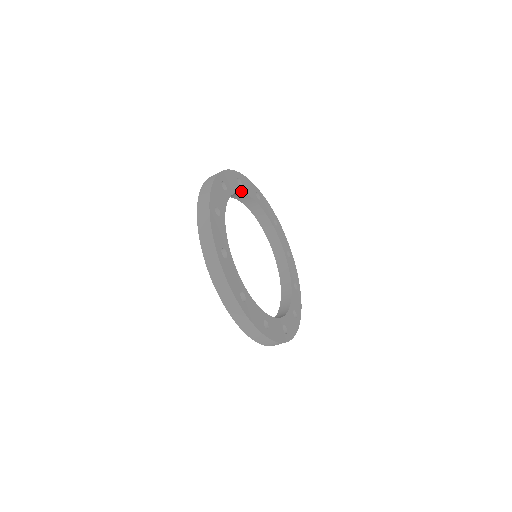
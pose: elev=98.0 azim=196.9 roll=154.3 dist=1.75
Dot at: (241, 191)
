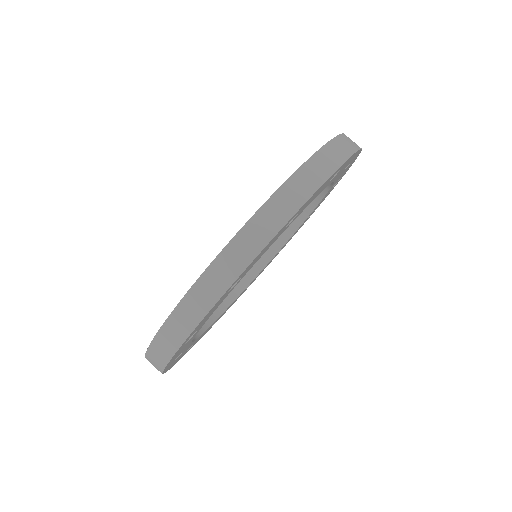
Dot at: occluded
